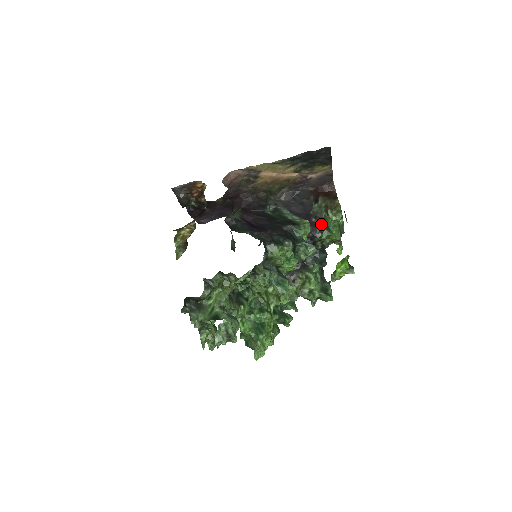
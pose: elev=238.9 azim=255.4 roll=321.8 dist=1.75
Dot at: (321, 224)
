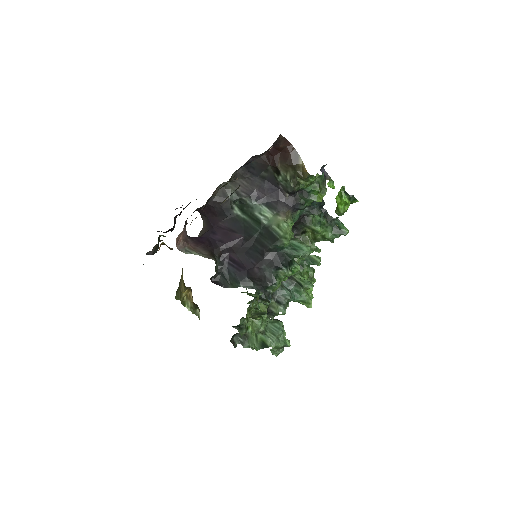
Dot at: (298, 192)
